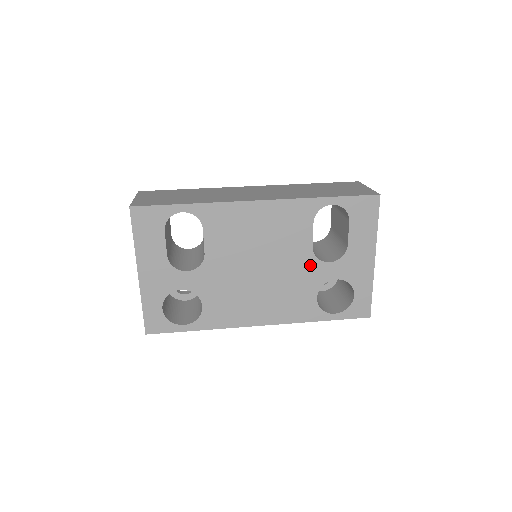
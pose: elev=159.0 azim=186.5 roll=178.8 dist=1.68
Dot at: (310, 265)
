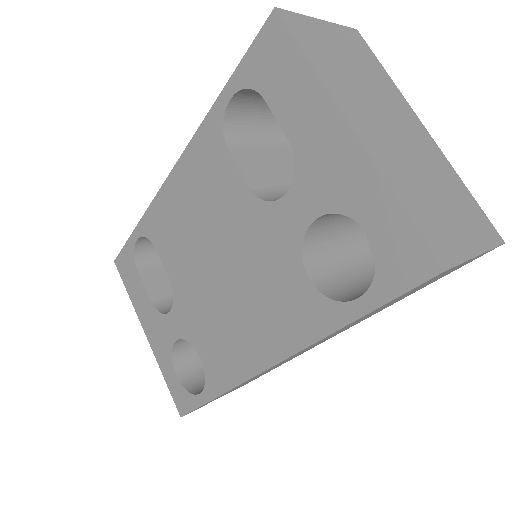
Dot at: (264, 221)
